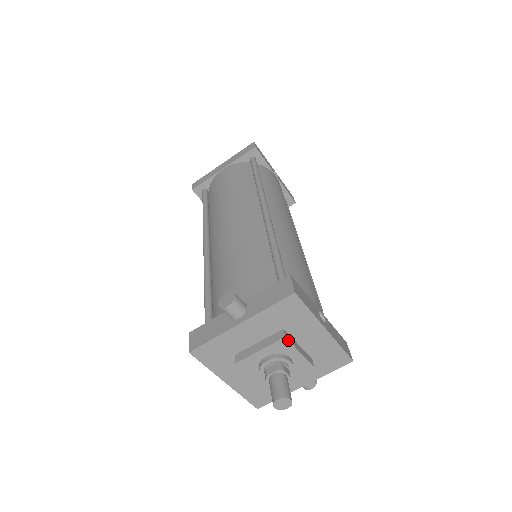
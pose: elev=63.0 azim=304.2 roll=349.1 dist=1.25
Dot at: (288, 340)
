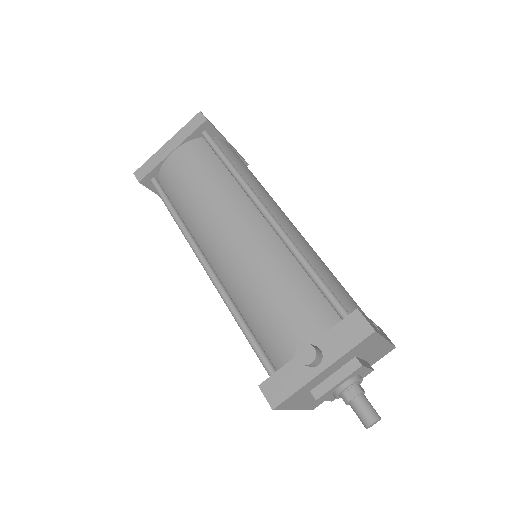
Dot at: (363, 366)
